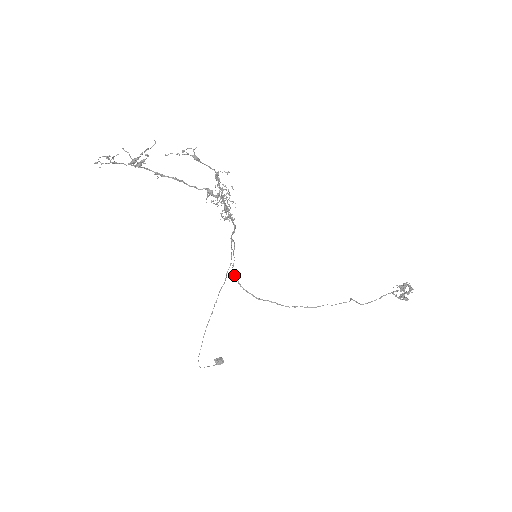
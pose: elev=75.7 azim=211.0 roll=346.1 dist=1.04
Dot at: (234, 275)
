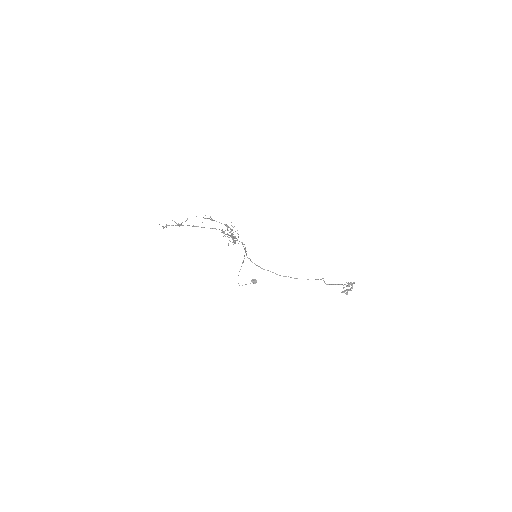
Dot at: (248, 258)
